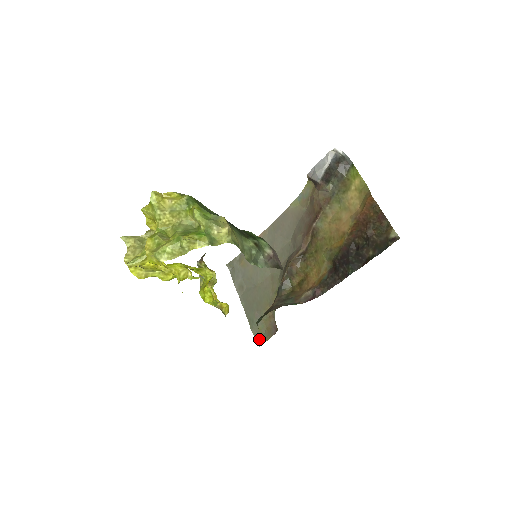
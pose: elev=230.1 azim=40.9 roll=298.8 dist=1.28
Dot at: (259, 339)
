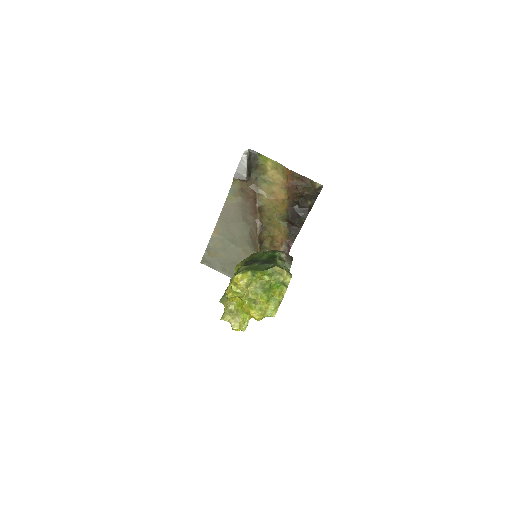
Dot at: occluded
